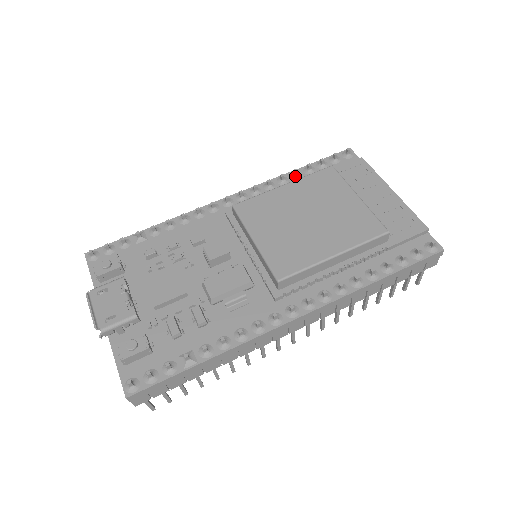
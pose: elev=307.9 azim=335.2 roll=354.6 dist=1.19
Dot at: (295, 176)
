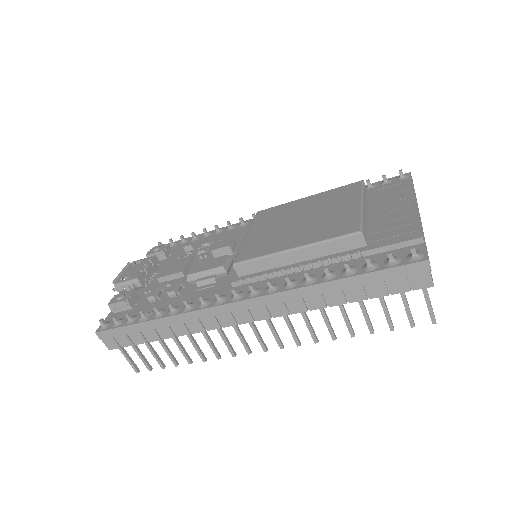
Dot at: occluded
